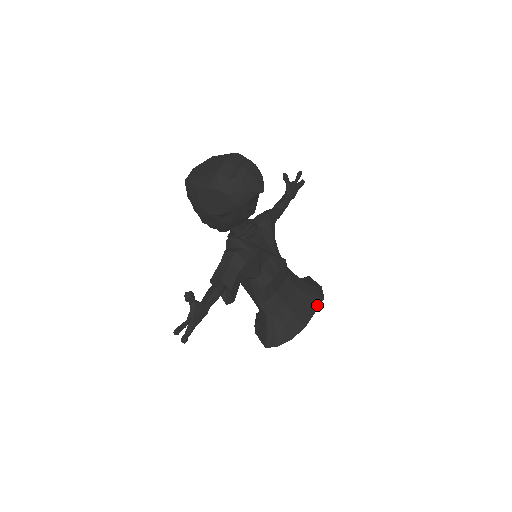
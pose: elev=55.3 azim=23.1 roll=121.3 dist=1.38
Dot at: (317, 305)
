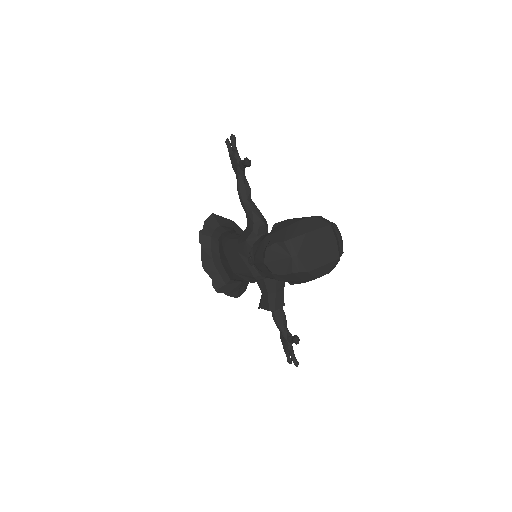
Dot at: occluded
